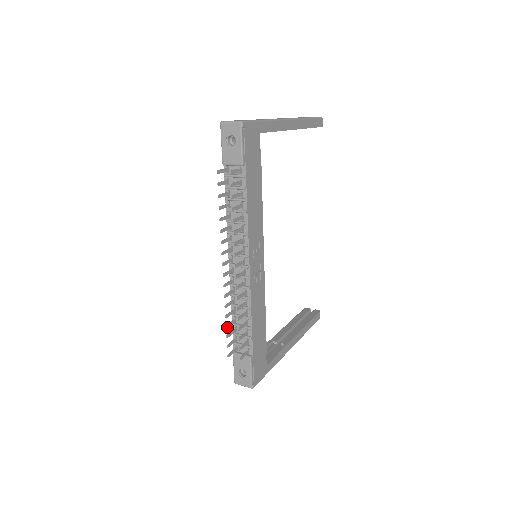
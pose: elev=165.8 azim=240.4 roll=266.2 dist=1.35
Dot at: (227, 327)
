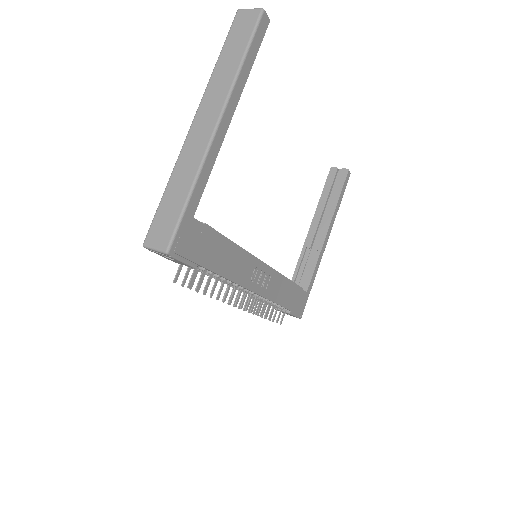
Dot at: (258, 315)
